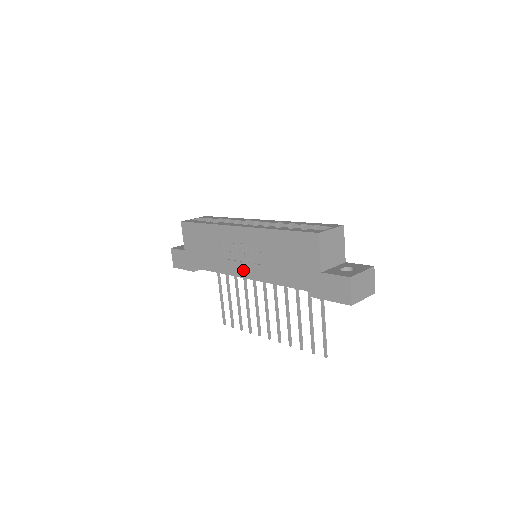
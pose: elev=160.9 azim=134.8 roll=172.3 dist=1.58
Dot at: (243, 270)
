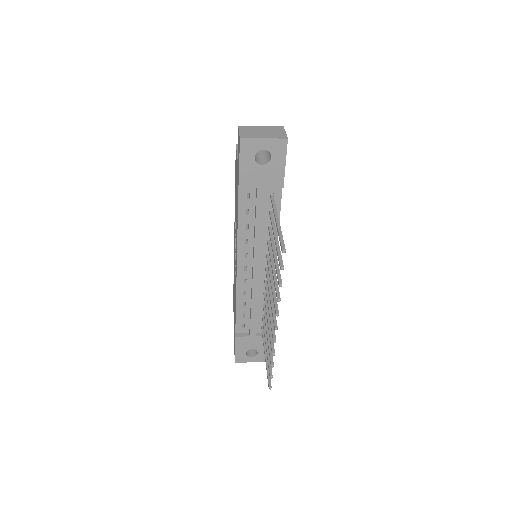
Dot at: (236, 263)
